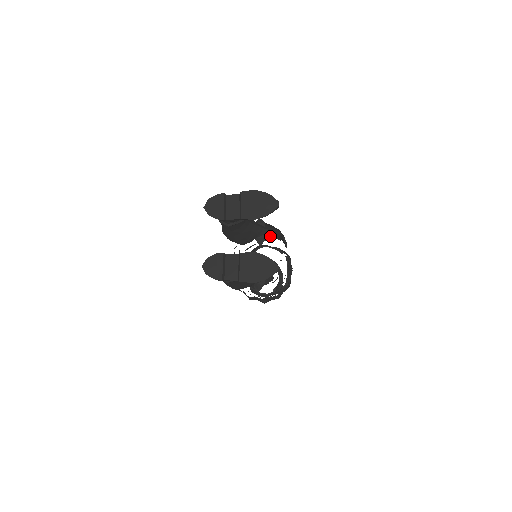
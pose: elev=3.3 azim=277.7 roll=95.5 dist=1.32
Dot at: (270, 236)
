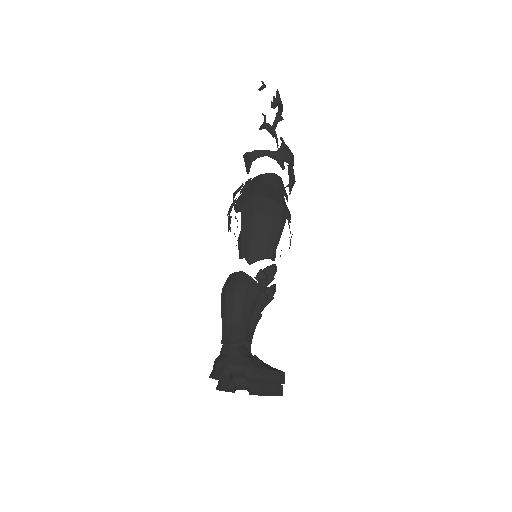
Dot at: occluded
